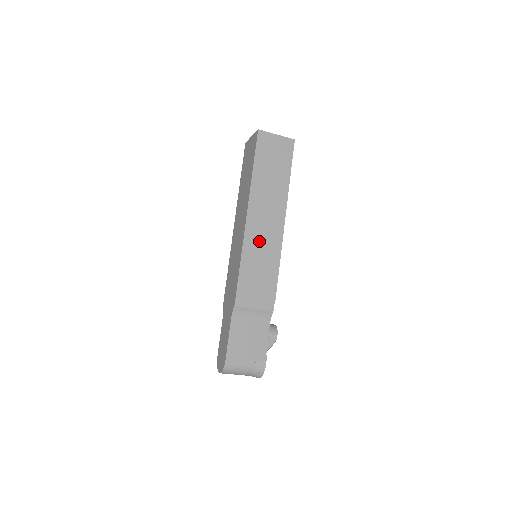
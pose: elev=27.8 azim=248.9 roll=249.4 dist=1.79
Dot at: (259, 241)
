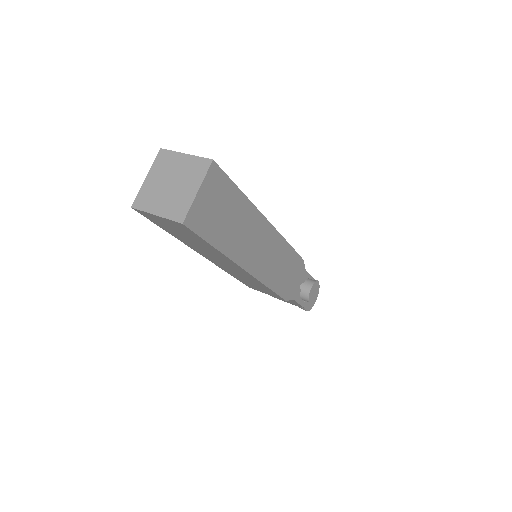
Dot at: (234, 272)
